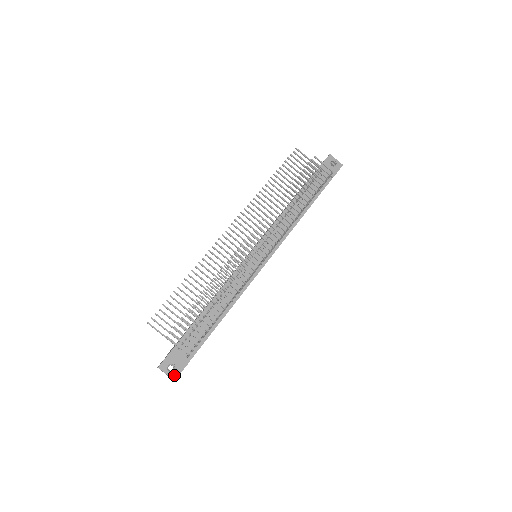
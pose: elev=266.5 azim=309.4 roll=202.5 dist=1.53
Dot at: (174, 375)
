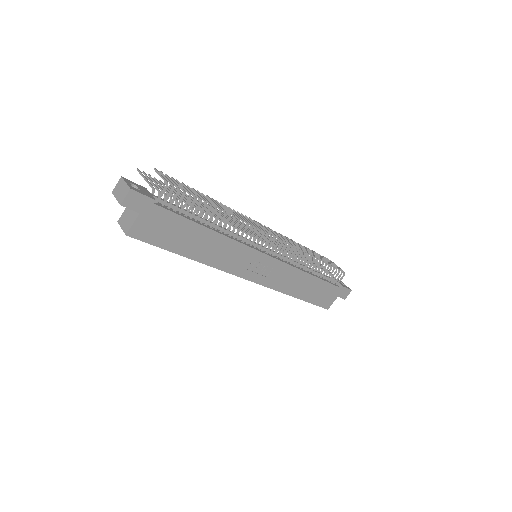
Dot at: (133, 188)
